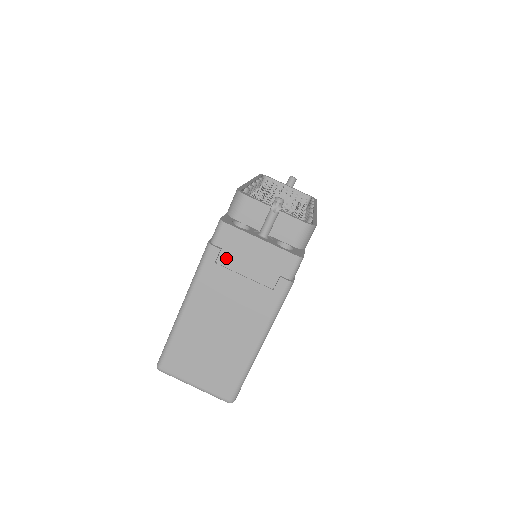
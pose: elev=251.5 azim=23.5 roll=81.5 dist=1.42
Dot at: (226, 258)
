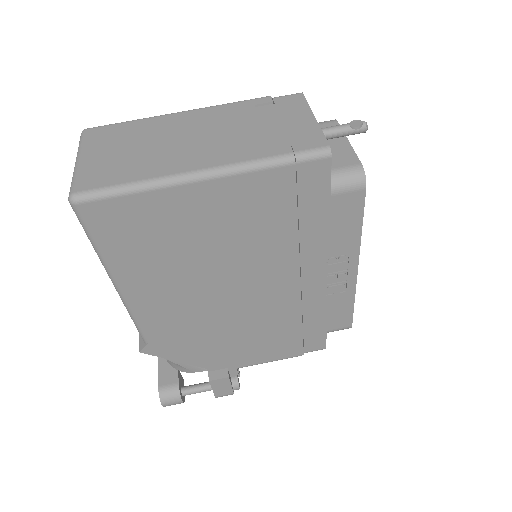
Dot at: (267, 109)
